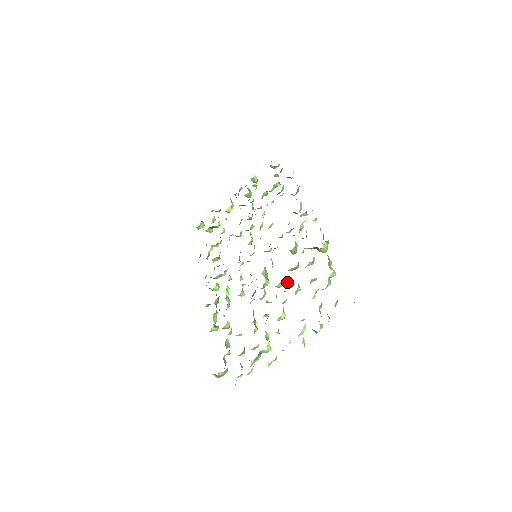
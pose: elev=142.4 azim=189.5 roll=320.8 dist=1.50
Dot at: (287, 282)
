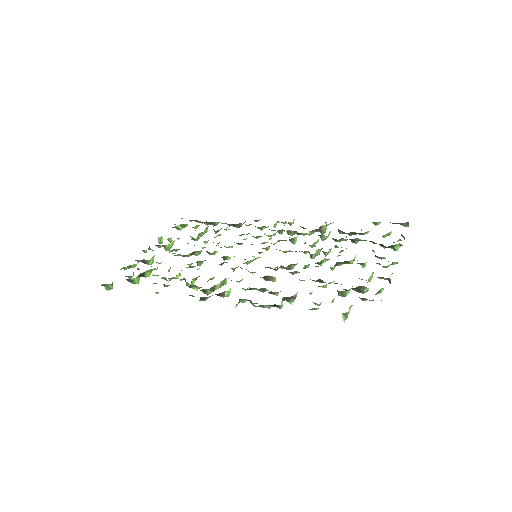
Dot at: occluded
